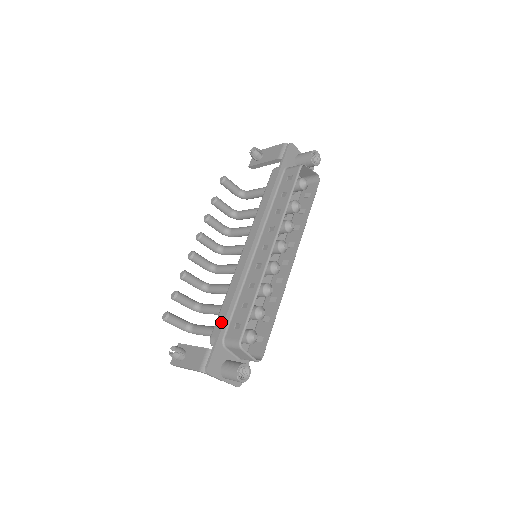
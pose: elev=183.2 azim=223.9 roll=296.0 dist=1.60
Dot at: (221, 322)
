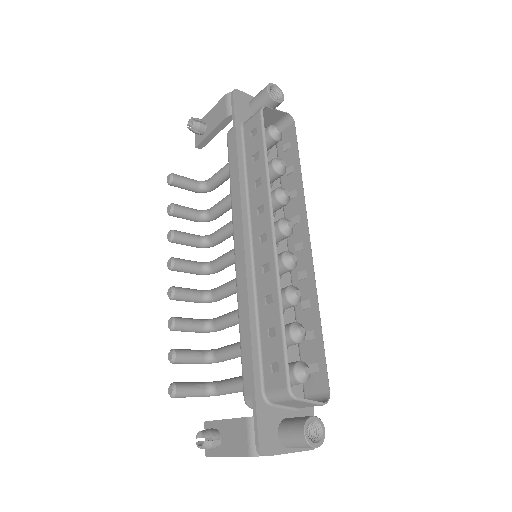
Dot at: (249, 370)
